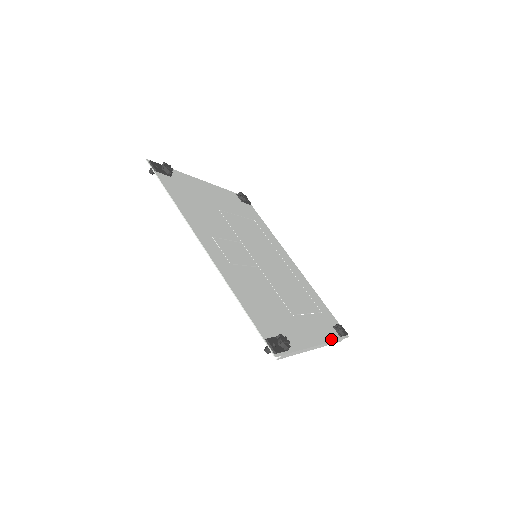
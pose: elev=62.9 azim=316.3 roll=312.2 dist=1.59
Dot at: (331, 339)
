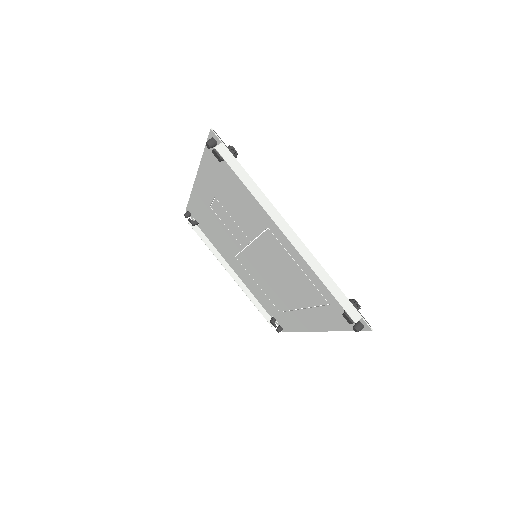
Dot at: (324, 272)
